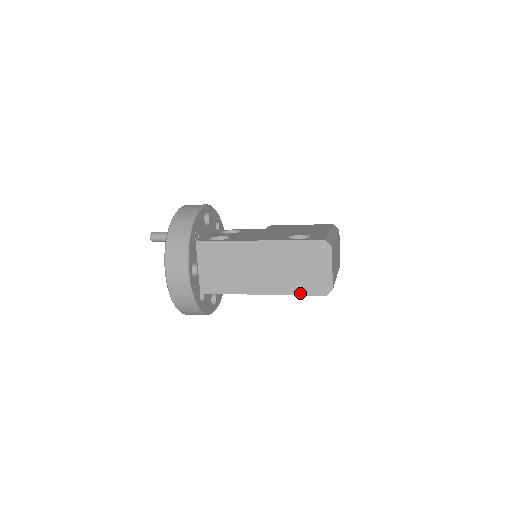
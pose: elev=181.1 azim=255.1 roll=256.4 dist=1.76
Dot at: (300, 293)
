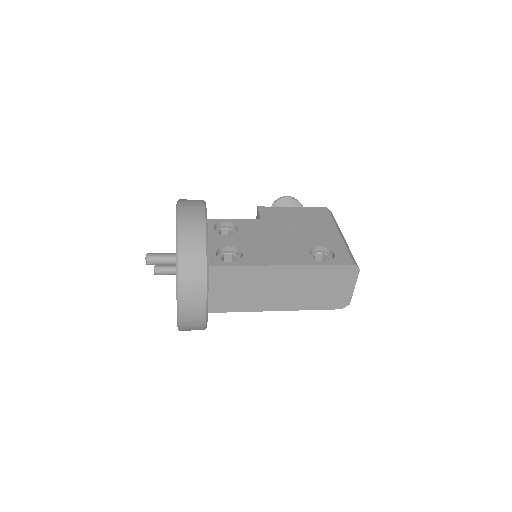
Dot at: (317, 308)
